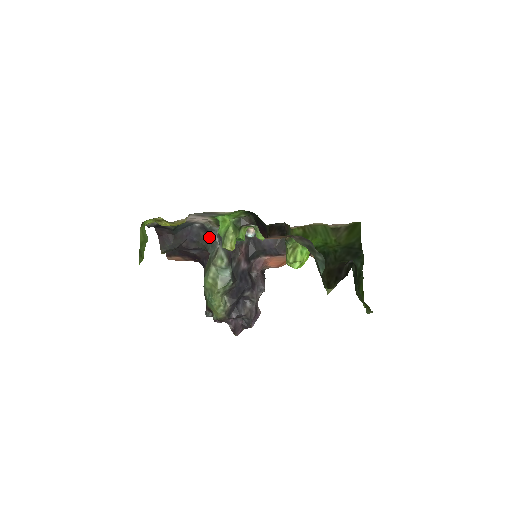
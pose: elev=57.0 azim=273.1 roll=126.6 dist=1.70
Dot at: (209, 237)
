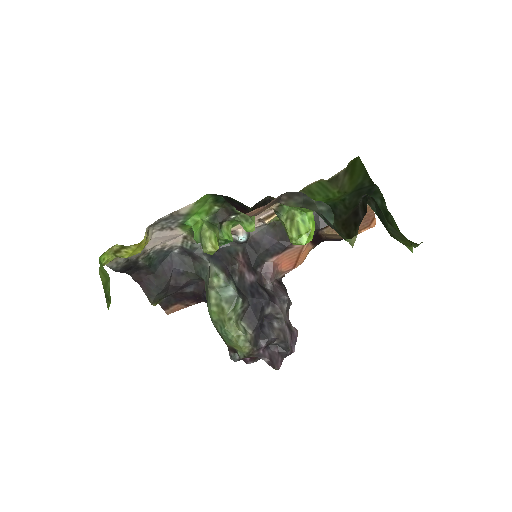
Dot at: (195, 260)
